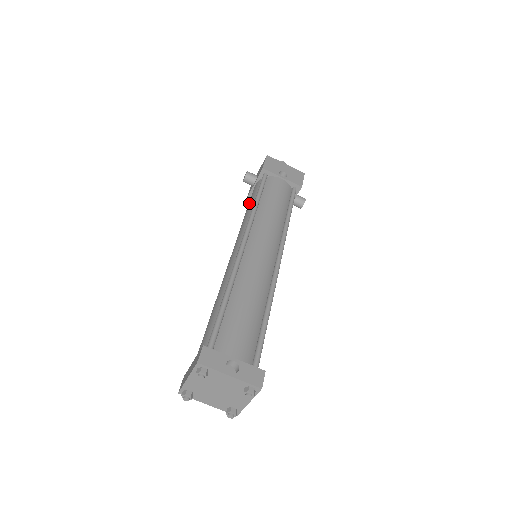
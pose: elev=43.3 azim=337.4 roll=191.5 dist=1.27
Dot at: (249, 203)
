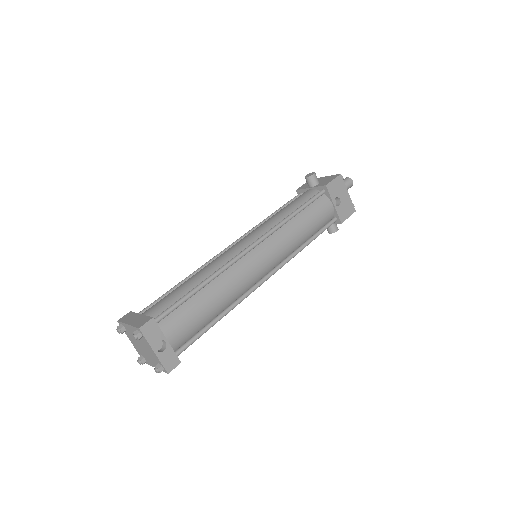
Dot at: (291, 205)
